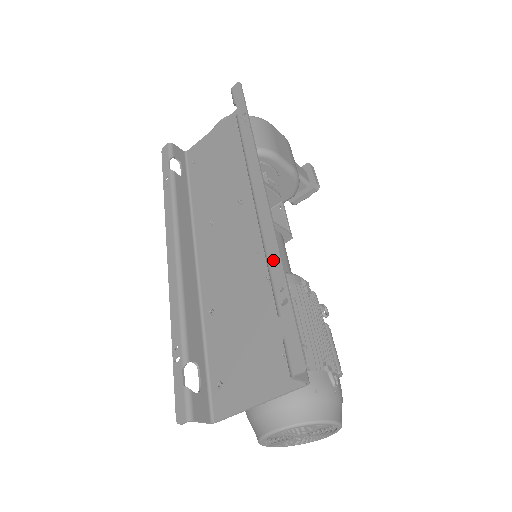
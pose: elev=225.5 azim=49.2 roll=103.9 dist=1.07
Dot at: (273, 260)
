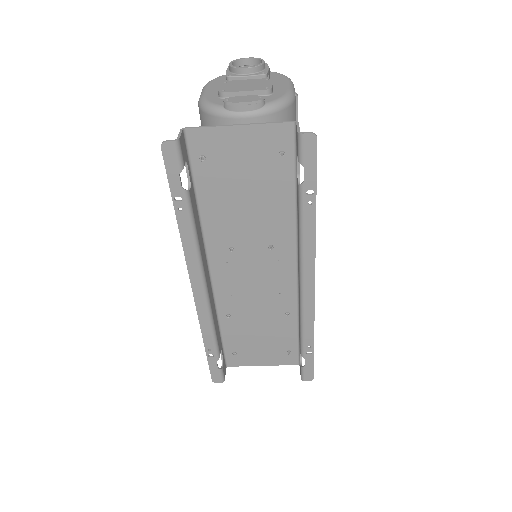
Dot at: (308, 331)
